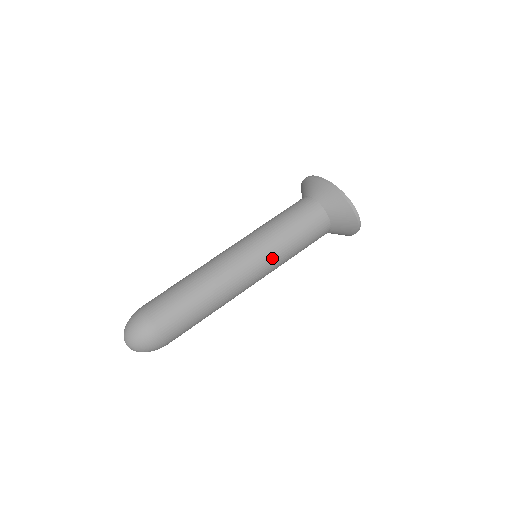
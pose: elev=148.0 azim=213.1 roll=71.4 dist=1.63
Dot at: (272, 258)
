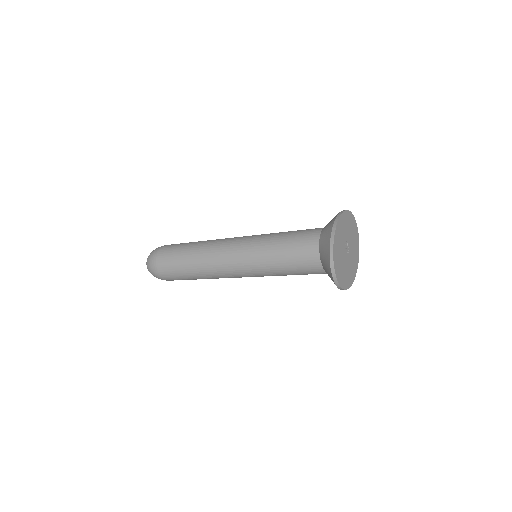
Dot at: (253, 264)
